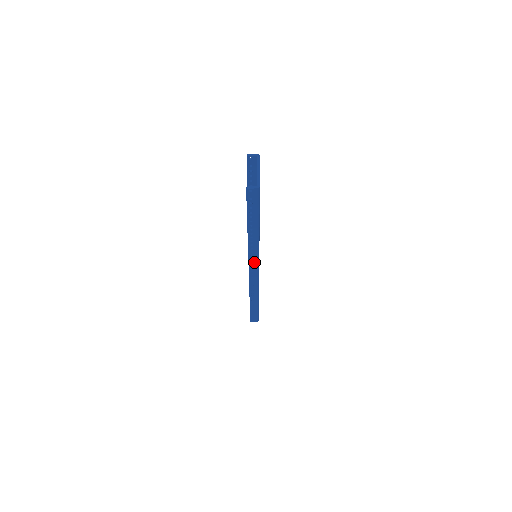
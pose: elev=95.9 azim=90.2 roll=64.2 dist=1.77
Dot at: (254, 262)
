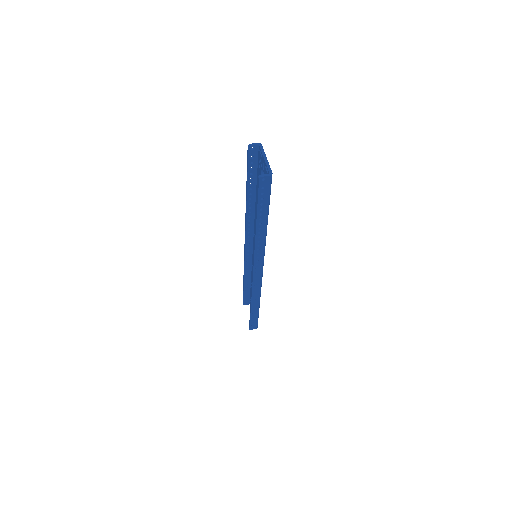
Dot at: (259, 261)
